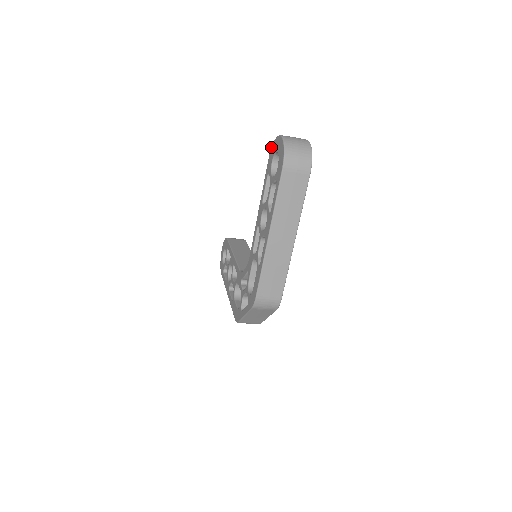
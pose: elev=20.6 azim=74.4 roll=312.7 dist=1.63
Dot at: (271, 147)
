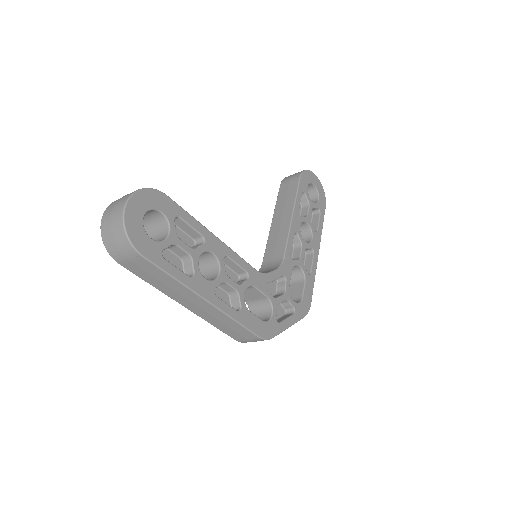
Dot at: occluded
